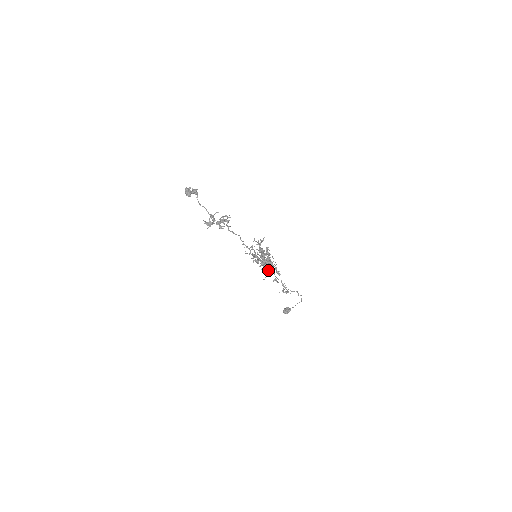
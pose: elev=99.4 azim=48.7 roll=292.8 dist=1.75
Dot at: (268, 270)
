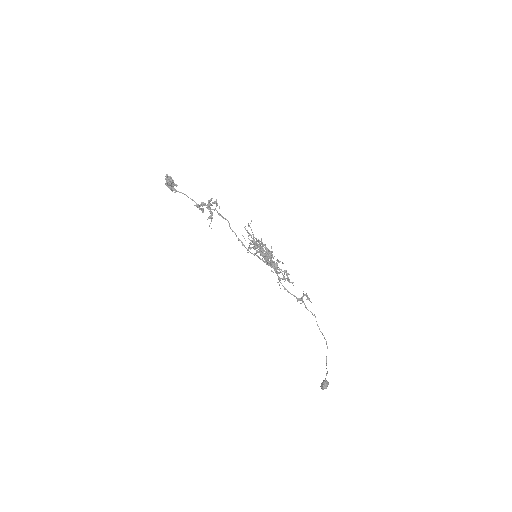
Dot at: (276, 260)
